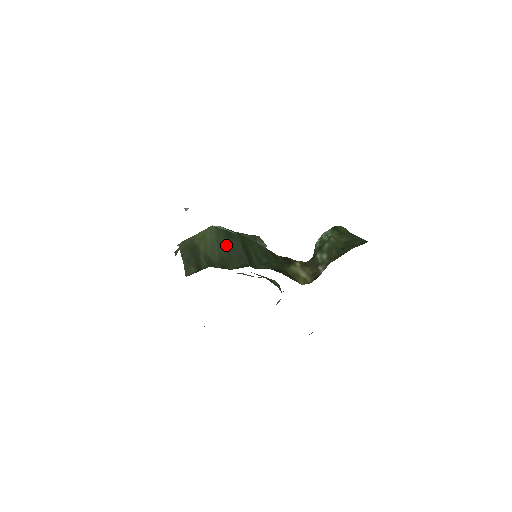
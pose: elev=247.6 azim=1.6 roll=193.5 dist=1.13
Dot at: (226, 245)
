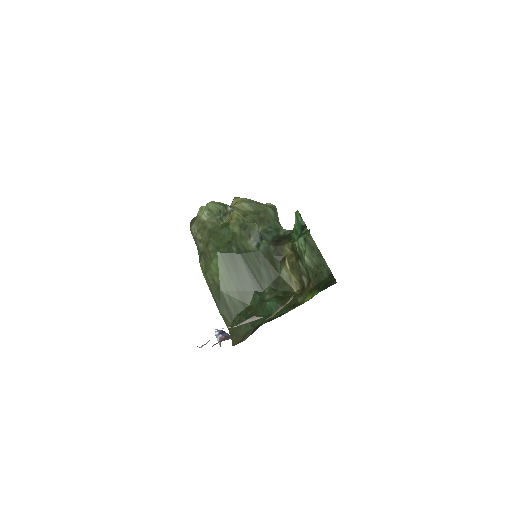
Dot at: (236, 275)
